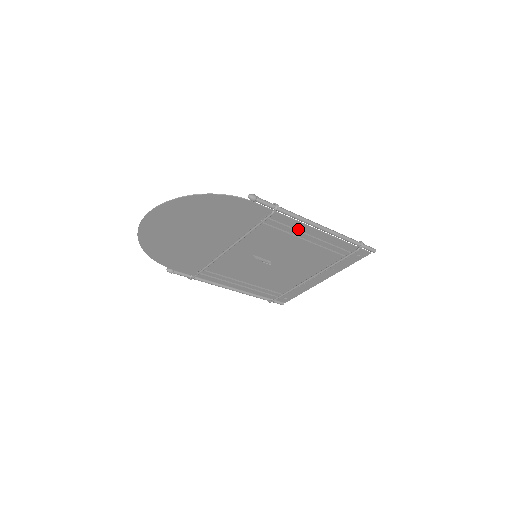
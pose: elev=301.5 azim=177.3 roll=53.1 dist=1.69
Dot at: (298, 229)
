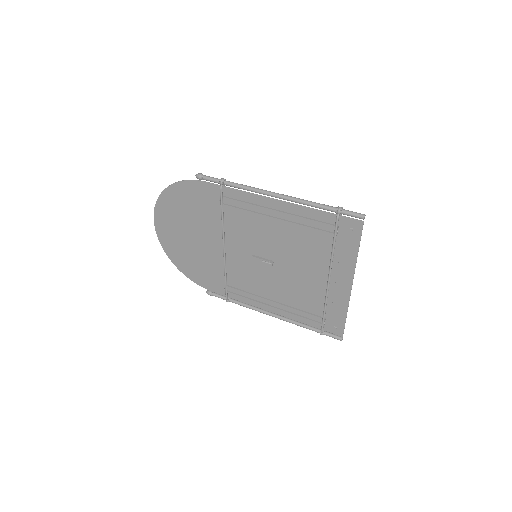
Dot at: (261, 205)
